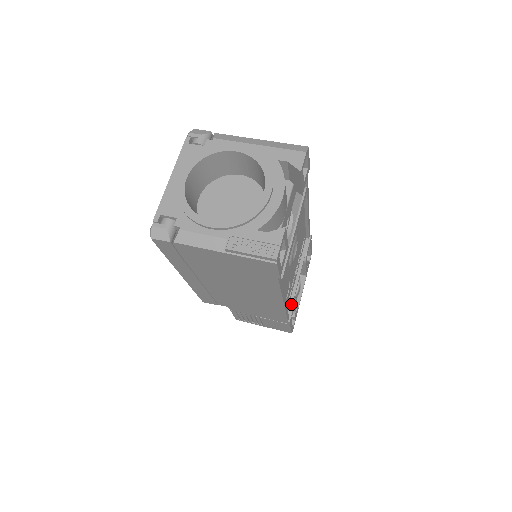
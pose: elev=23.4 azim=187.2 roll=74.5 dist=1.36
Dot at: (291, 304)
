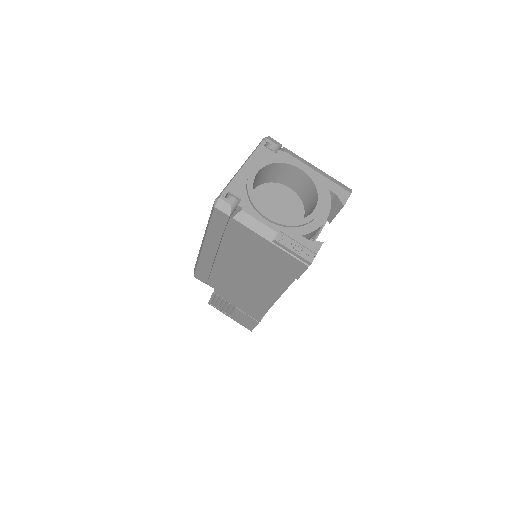
Dot at: occluded
